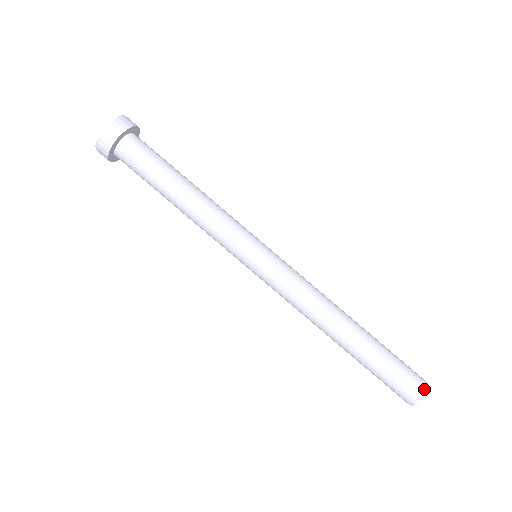
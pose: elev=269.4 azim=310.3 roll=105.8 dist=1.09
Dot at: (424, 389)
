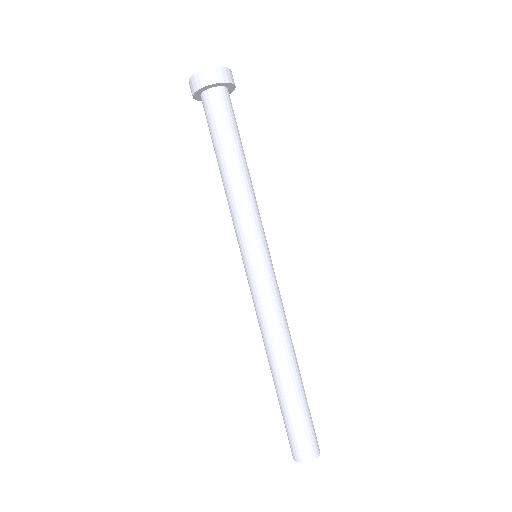
Dot at: (304, 458)
